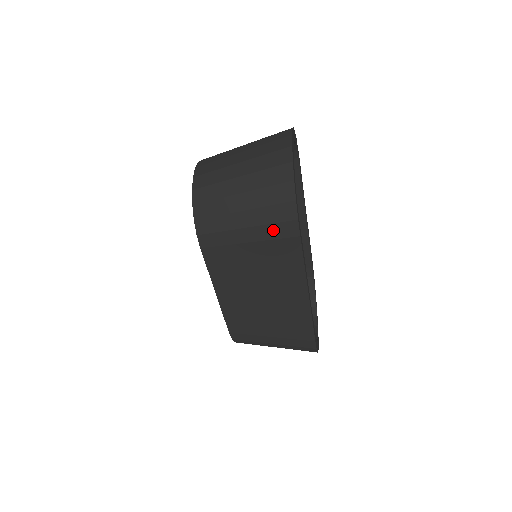
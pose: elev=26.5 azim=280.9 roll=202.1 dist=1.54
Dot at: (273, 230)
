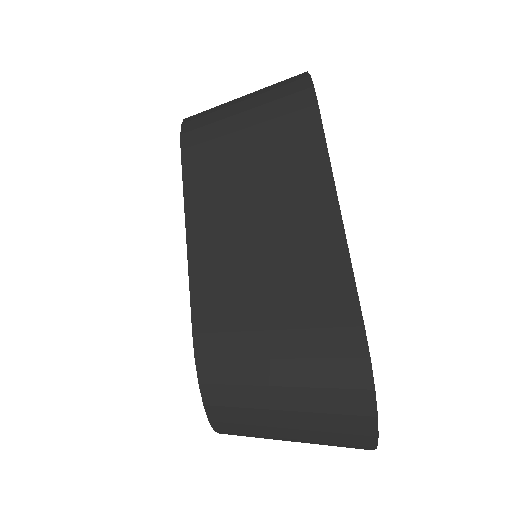
Dot at: (282, 105)
